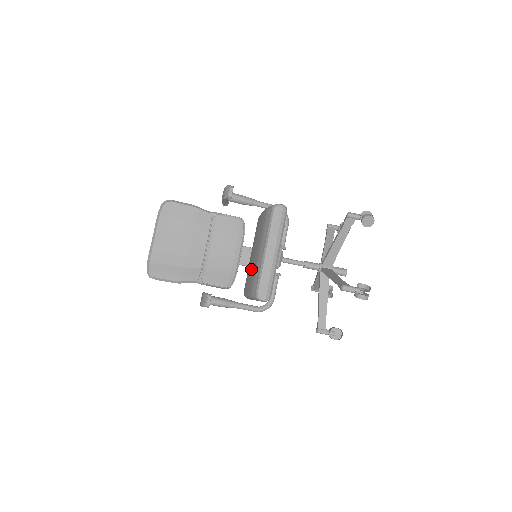
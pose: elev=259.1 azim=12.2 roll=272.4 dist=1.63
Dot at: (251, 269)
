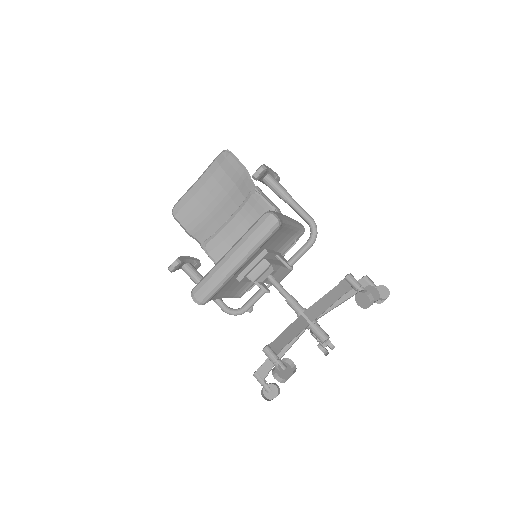
Dot at: occluded
